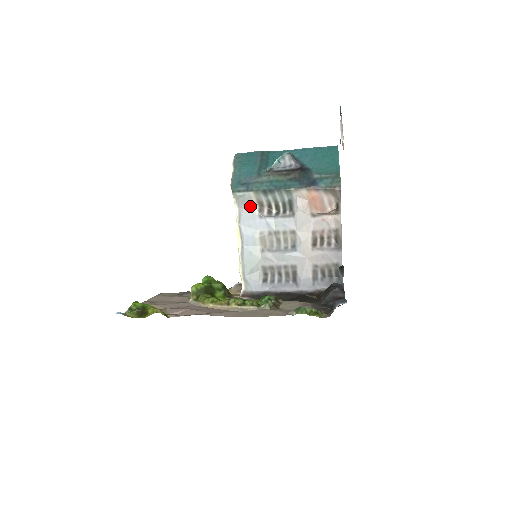
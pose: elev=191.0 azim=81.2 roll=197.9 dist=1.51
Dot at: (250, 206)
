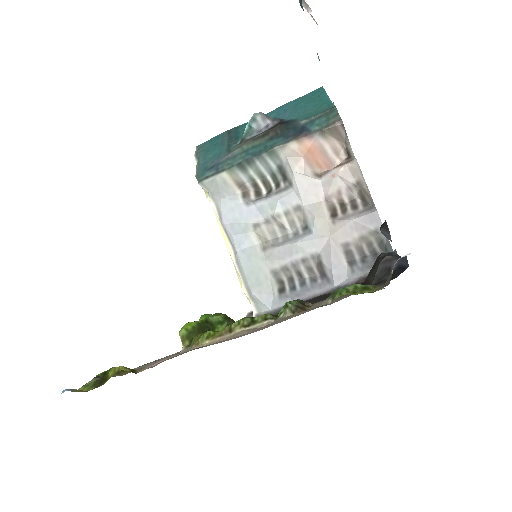
Dot at: (229, 194)
